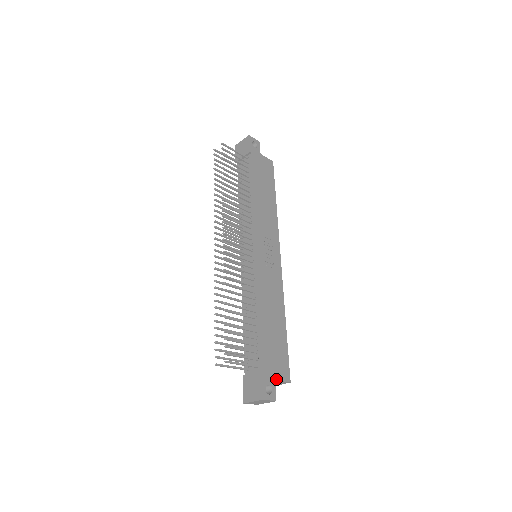
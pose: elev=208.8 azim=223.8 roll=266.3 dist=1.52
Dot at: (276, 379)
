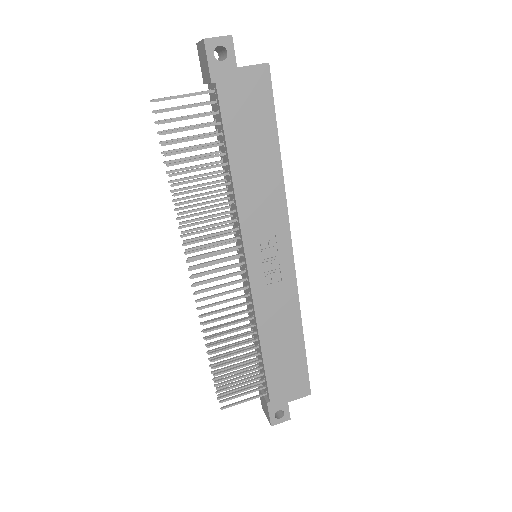
Dot at: (289, 401)
